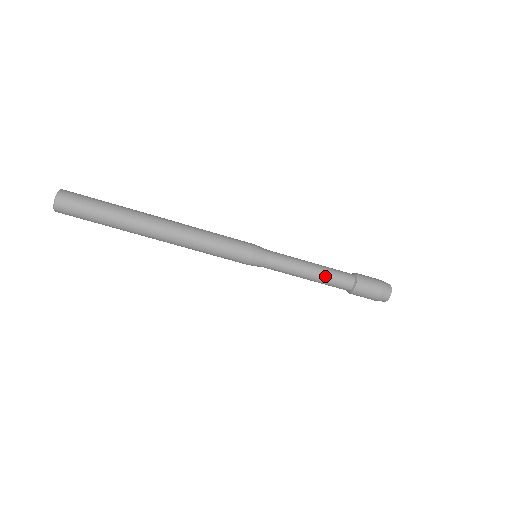
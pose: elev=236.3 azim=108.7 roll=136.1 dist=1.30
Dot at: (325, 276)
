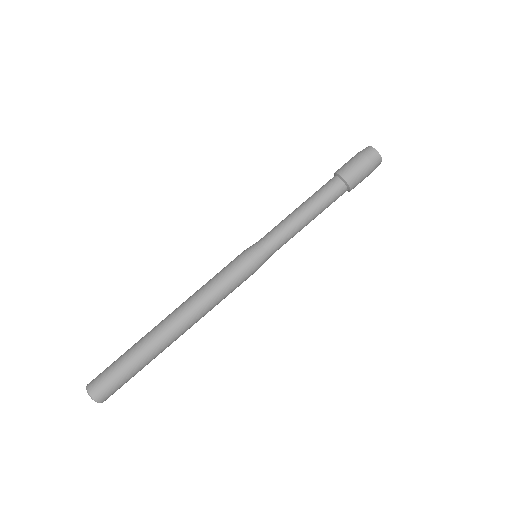
Dot at: (318, 206)
